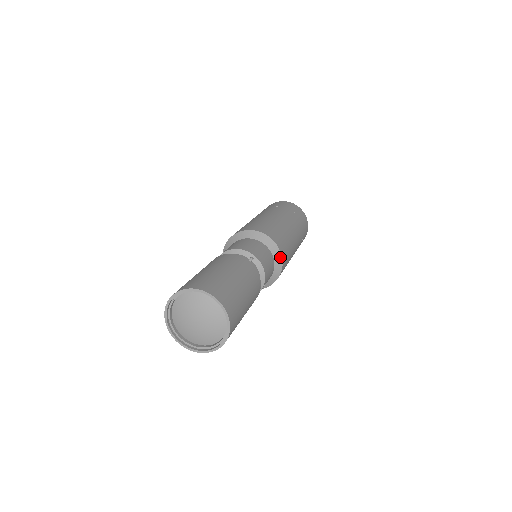
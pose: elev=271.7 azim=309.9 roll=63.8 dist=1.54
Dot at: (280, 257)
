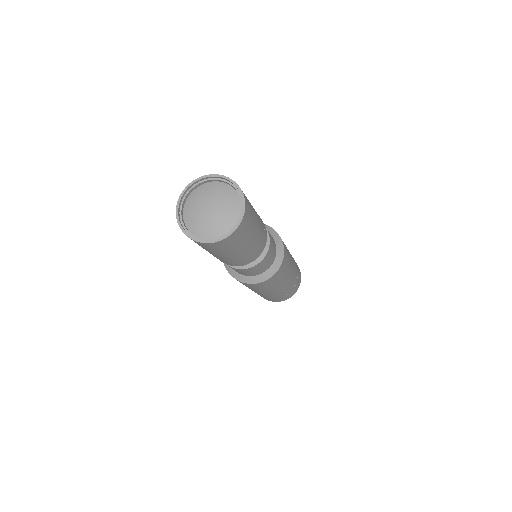
Dot at: (280, 240)
